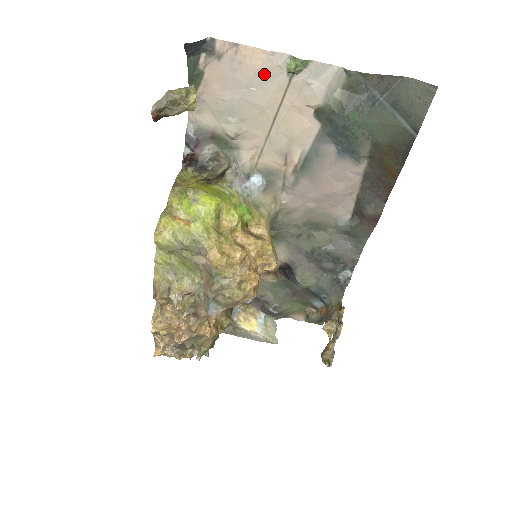
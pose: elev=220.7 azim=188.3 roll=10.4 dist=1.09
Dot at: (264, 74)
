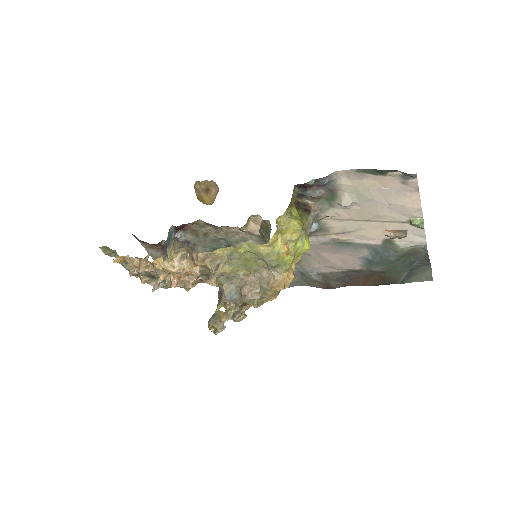
Dot at: (403, 209)
